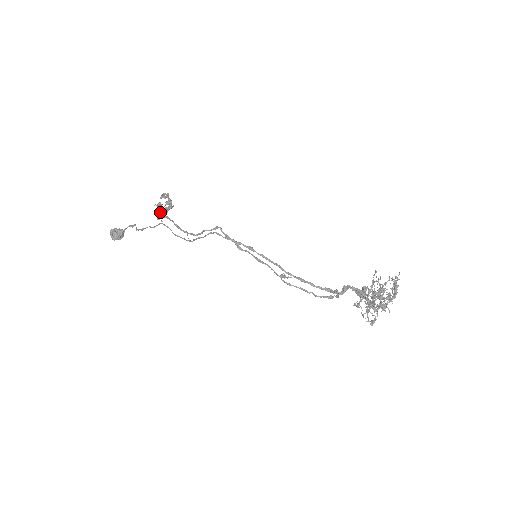
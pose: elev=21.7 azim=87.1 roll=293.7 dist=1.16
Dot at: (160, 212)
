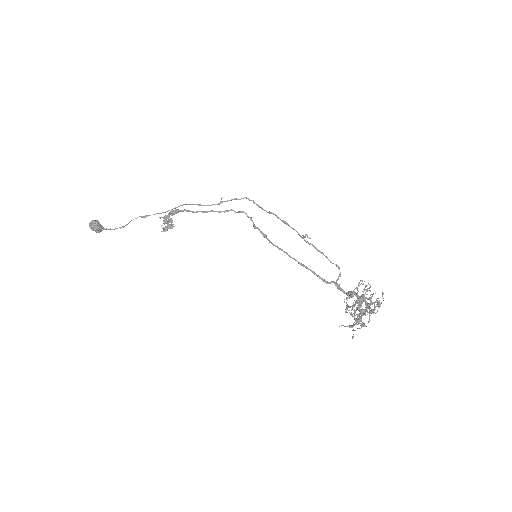
Dot at: (175, 209)
